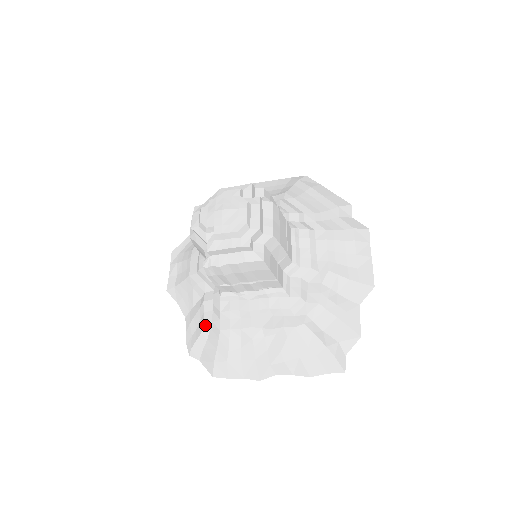
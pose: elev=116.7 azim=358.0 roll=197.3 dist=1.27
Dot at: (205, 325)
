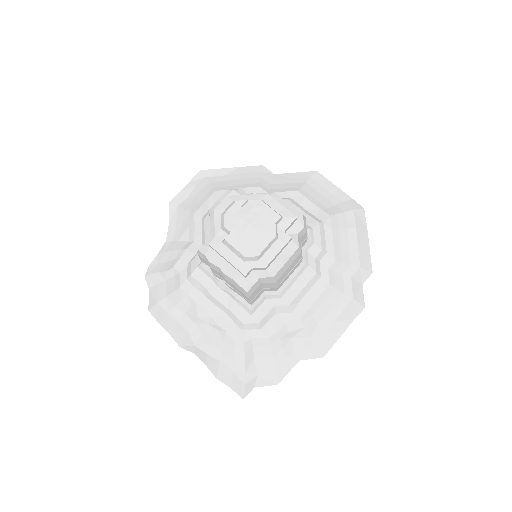
Dot at: (173, 269)
